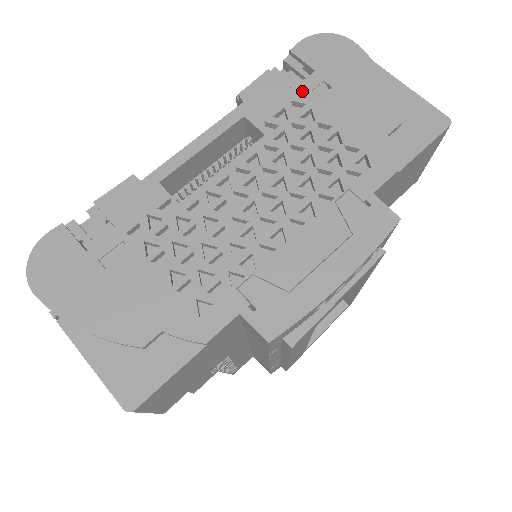
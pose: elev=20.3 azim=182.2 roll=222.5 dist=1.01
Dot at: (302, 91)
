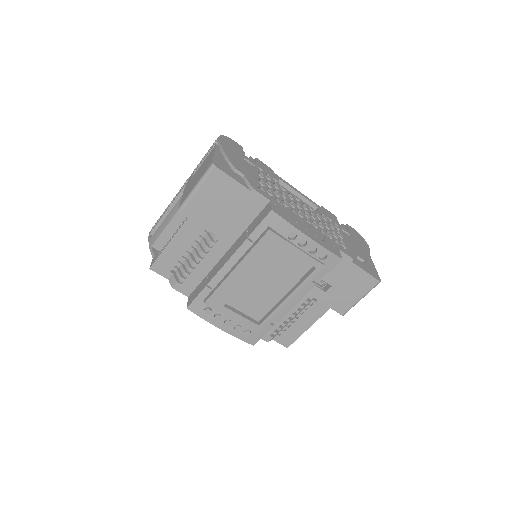
Dot at: (341, 227)
